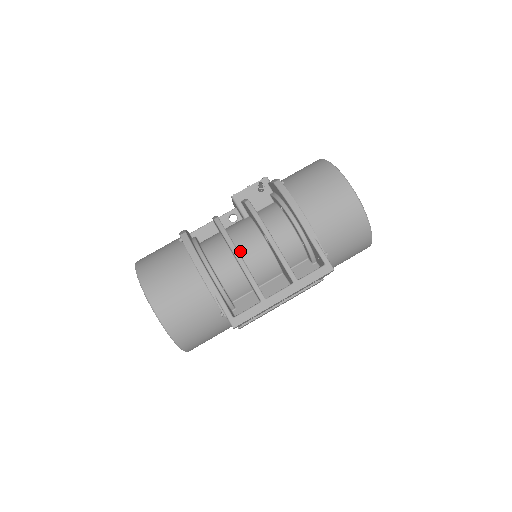
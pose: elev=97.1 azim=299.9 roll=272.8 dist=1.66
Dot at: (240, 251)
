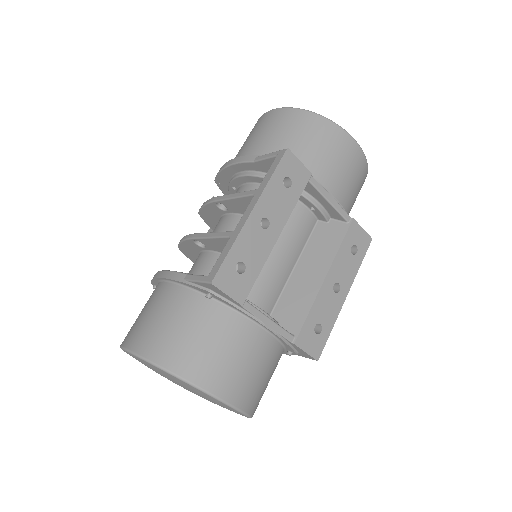
Dot at: occluded
